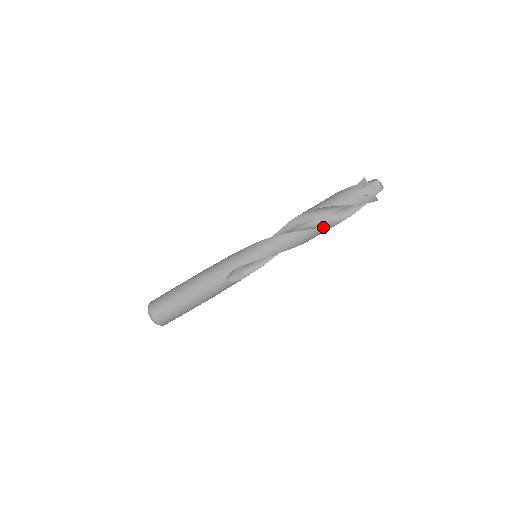
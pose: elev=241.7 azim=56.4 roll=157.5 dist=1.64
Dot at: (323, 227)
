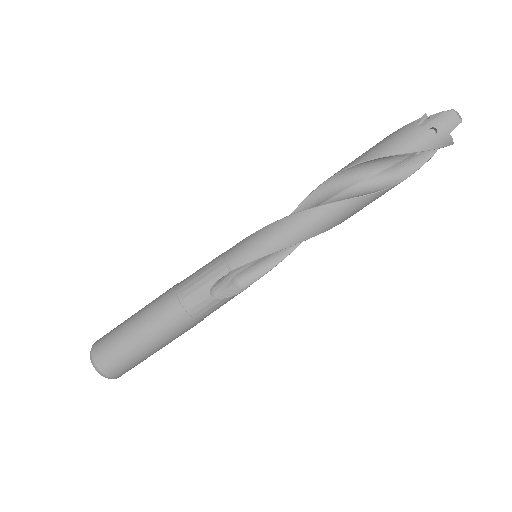
Dot at: (363, 195)
